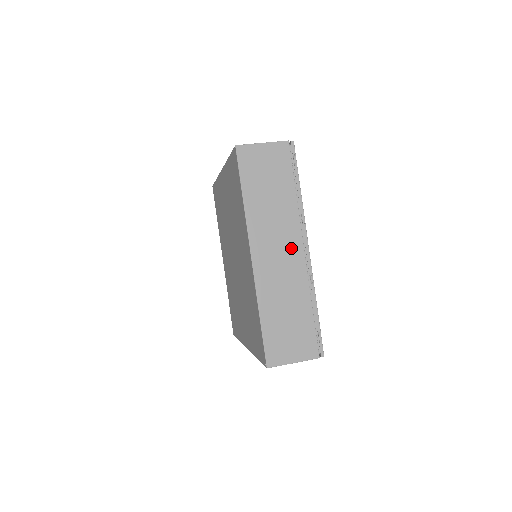
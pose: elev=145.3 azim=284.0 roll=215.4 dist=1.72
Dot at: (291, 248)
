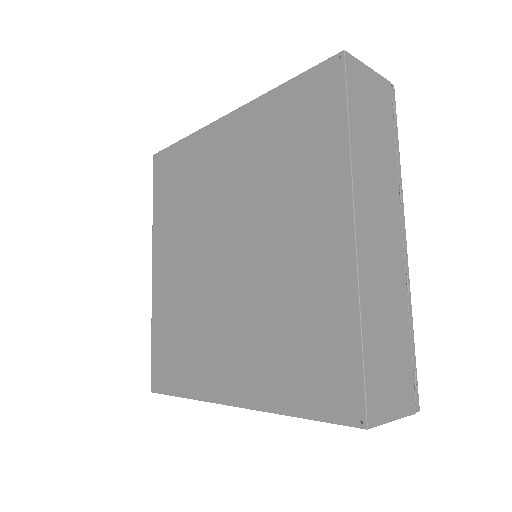
Dot at: (392, 231)
